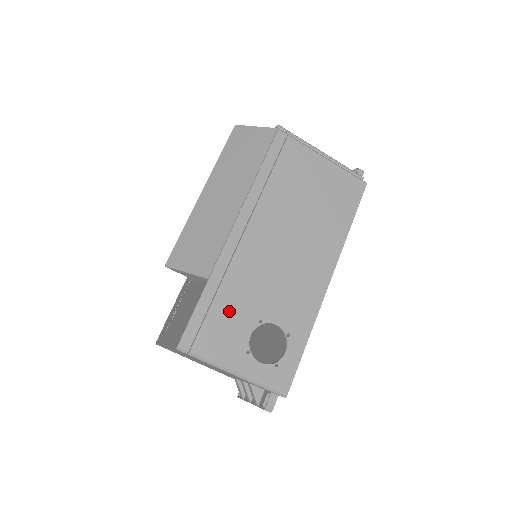
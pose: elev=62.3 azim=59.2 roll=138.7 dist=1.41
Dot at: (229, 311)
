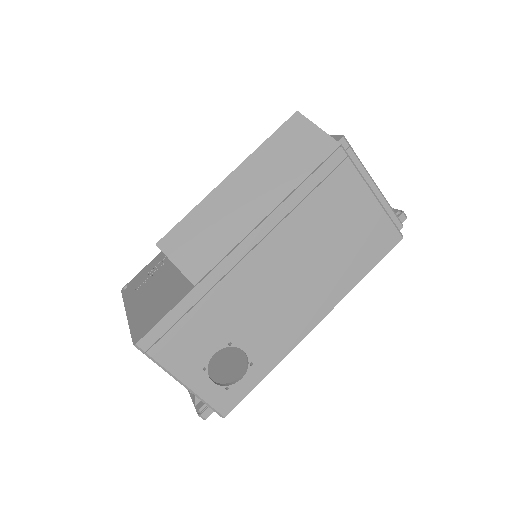
Dot at: (202, 325)
